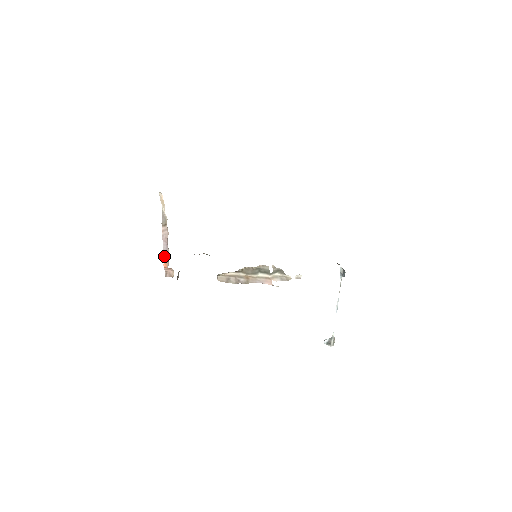
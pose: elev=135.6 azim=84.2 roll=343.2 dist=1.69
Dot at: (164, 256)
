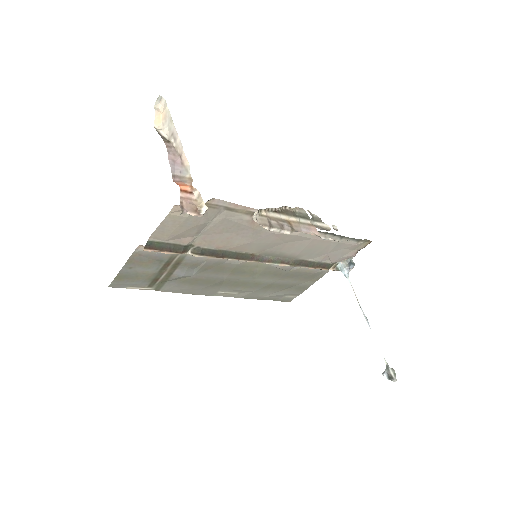
Dot at: (173, 181)
